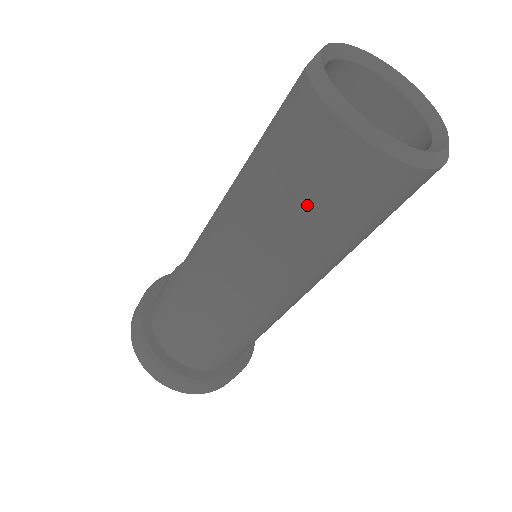
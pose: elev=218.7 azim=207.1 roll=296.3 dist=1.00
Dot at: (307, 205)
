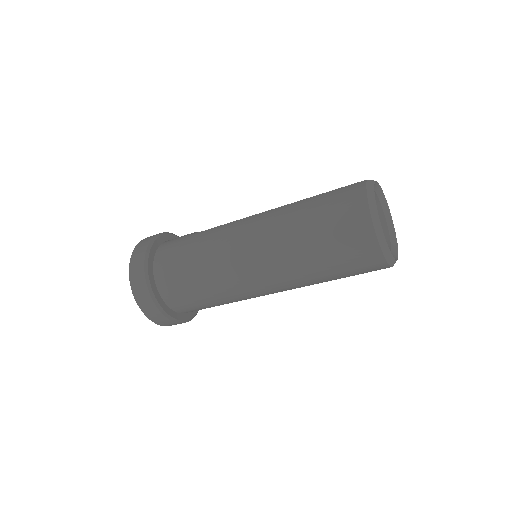
Dot at: (323, 232)
